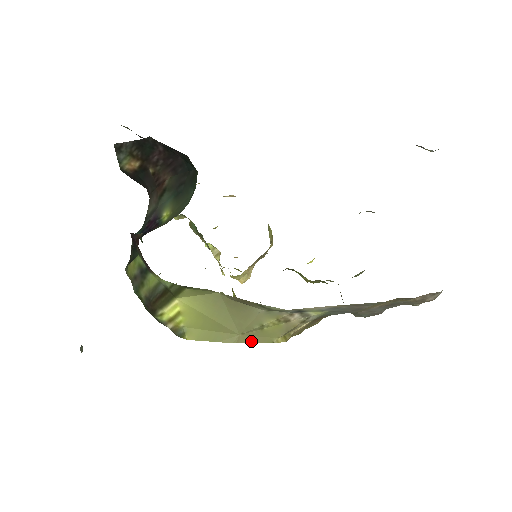
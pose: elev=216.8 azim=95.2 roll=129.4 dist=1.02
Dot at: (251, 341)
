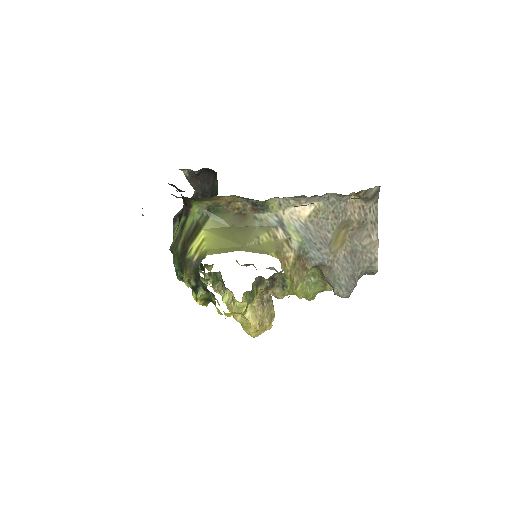
Dot at: (252, 251)
